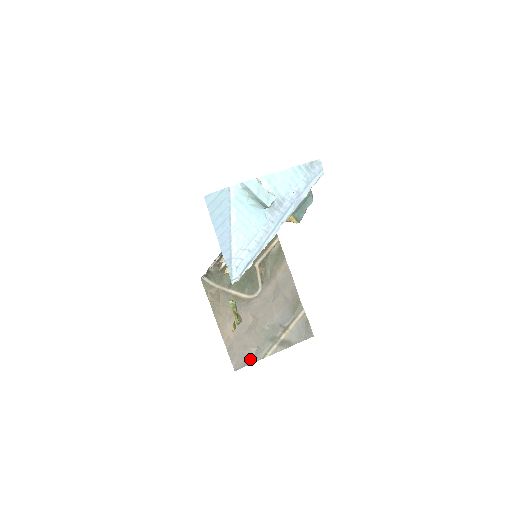
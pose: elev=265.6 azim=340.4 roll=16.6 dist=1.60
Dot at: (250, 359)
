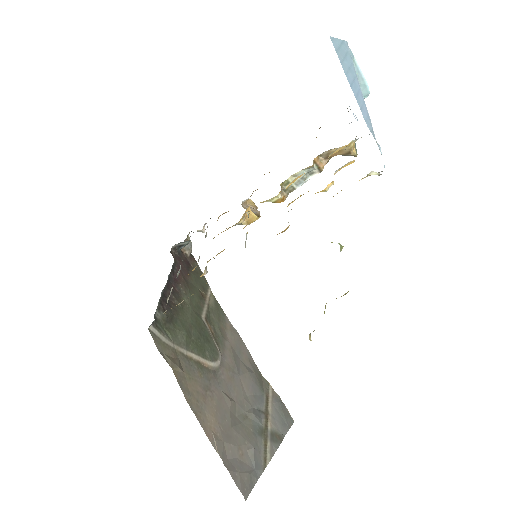
Dot at: (253, 472)
